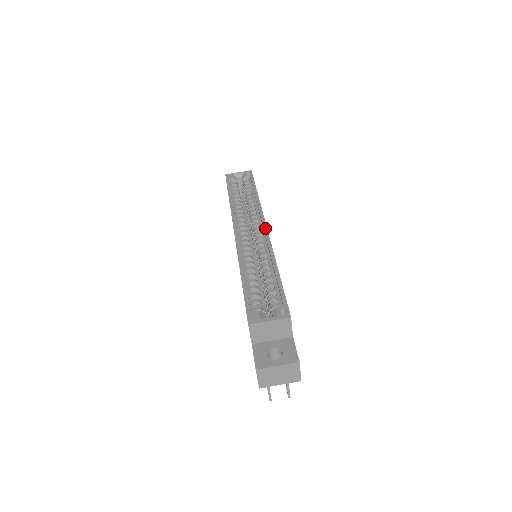
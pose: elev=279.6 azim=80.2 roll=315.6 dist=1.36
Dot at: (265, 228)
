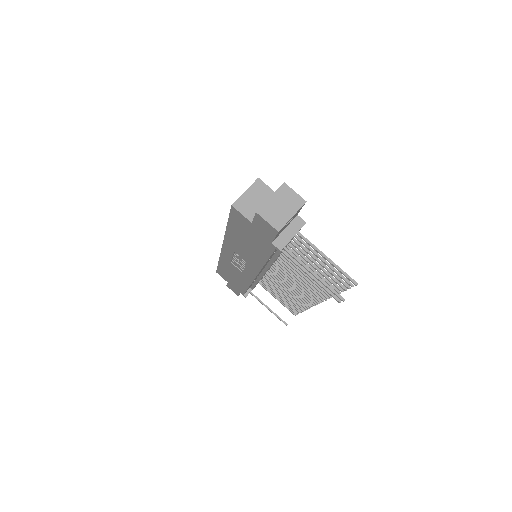
Dot at: occluded
